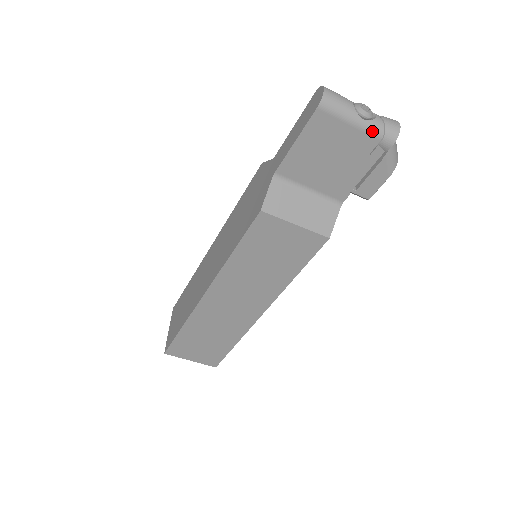
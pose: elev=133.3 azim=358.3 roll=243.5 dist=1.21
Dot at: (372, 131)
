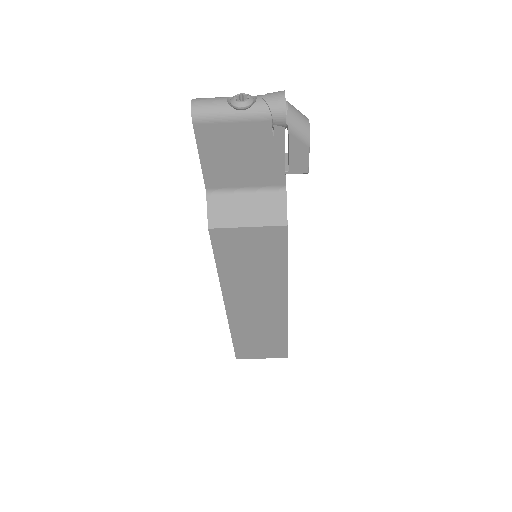
Dot at: (257, 117)
